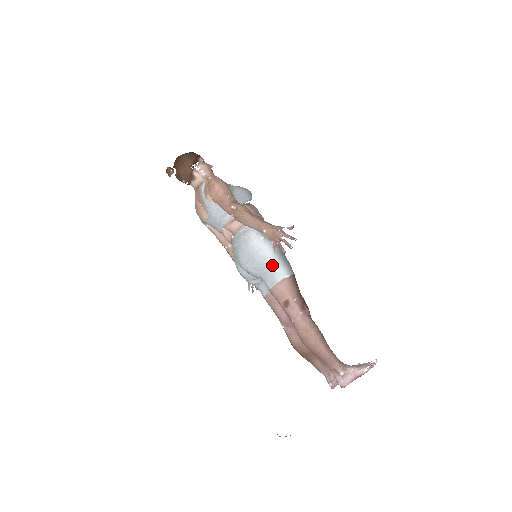
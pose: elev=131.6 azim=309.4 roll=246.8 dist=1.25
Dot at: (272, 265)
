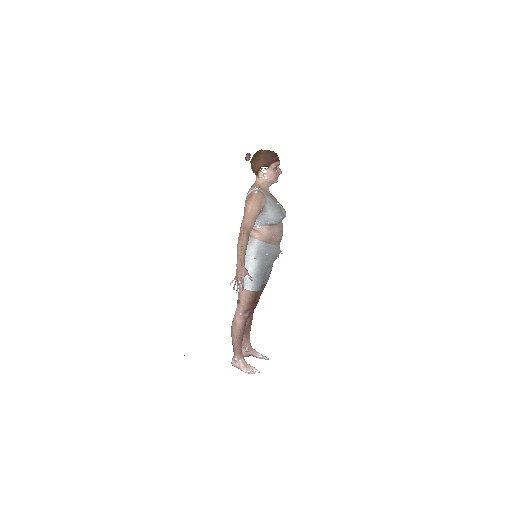
Dot at: (245, 277)
